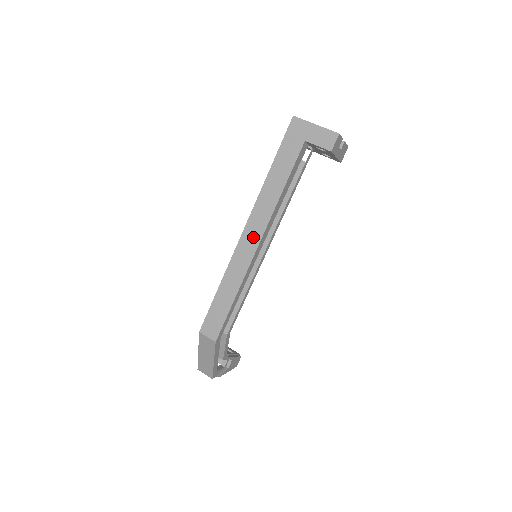
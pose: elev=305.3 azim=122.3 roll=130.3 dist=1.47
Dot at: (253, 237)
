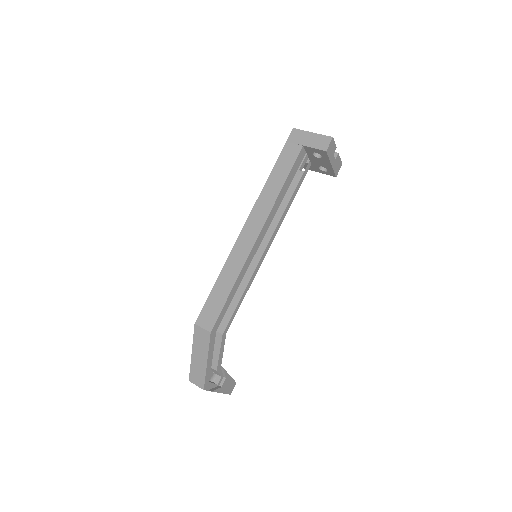
Dot at: (254, 228)
